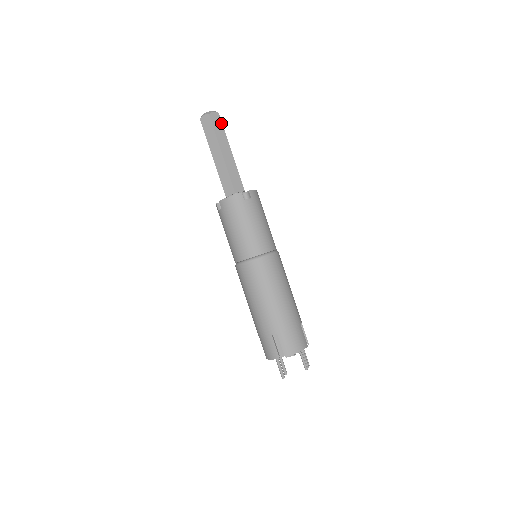
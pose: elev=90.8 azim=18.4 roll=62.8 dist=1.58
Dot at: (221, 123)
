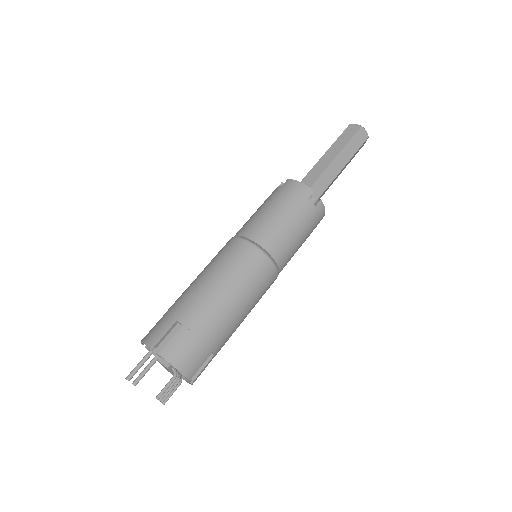
Dot at: (361, 144)
